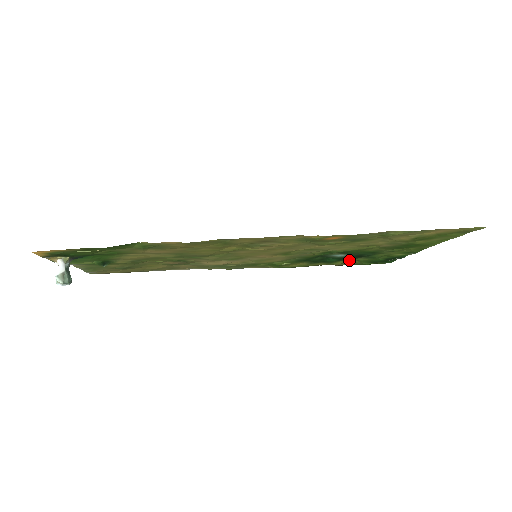
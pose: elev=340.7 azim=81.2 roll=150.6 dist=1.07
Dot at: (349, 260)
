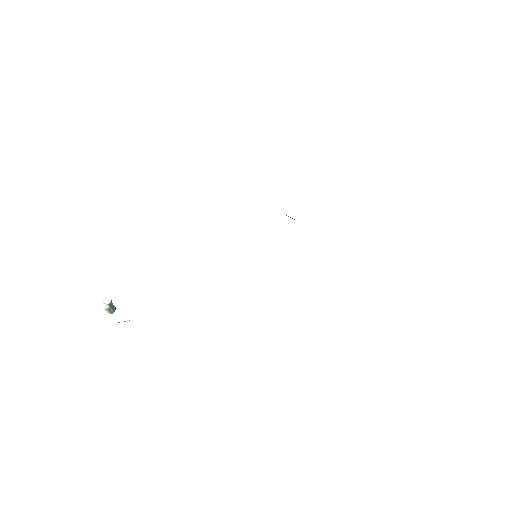
Dot at: occluded
